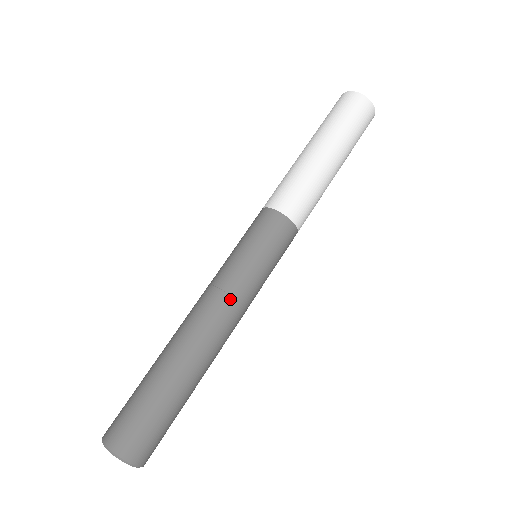
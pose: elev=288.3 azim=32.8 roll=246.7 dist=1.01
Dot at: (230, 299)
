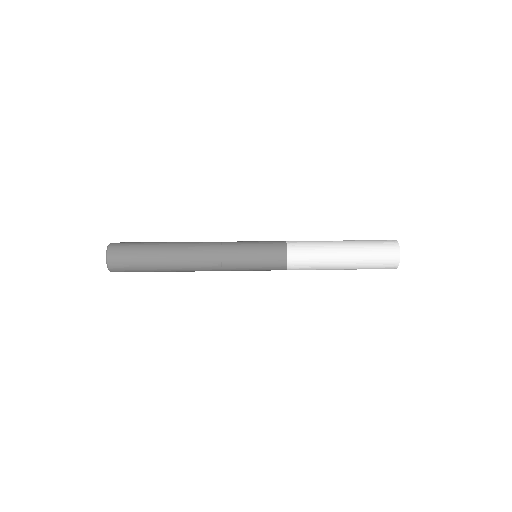
Dot at: (219, 254)
